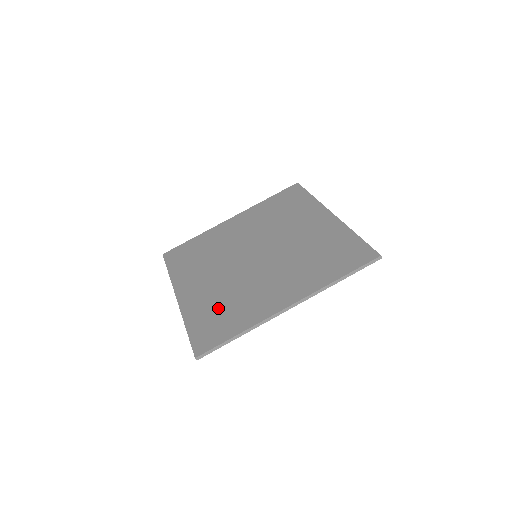
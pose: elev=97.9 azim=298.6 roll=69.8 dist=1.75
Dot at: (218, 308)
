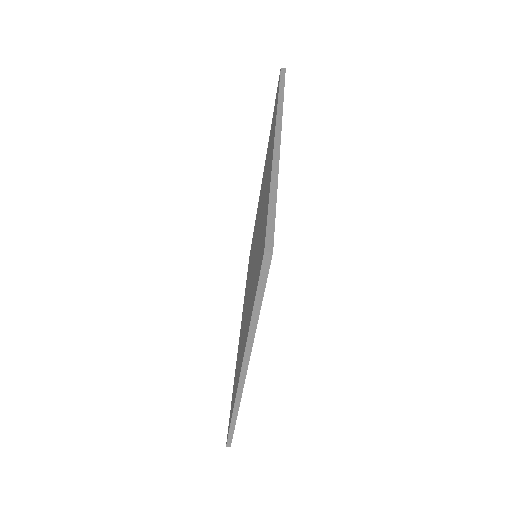
Dot at: occluded
